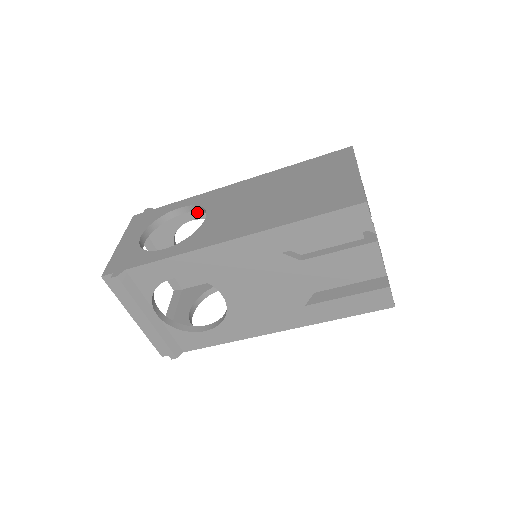
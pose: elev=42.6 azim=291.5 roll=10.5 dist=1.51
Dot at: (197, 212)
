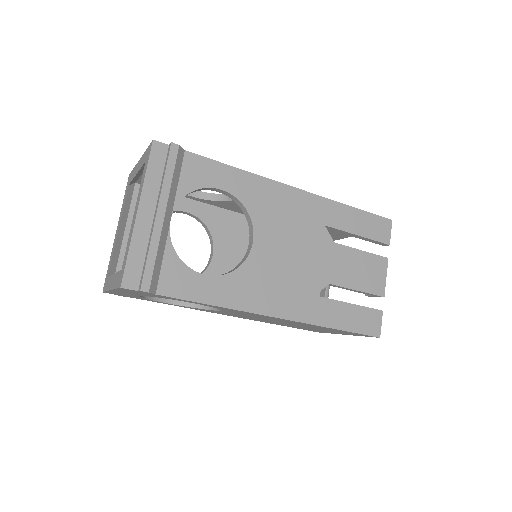
Dot at: (198, 208)
